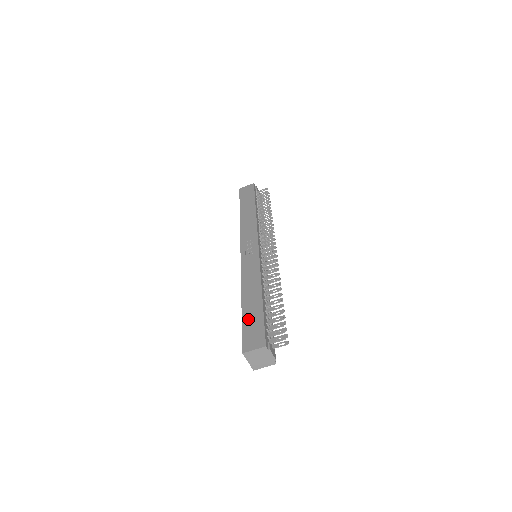
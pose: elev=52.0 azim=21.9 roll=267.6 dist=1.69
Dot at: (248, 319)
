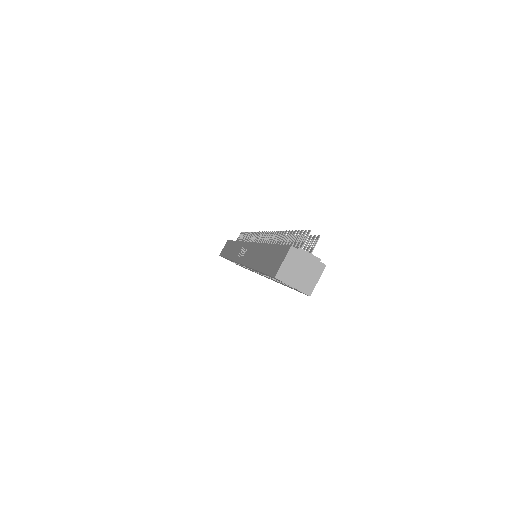
Dot at: (265, 264)
